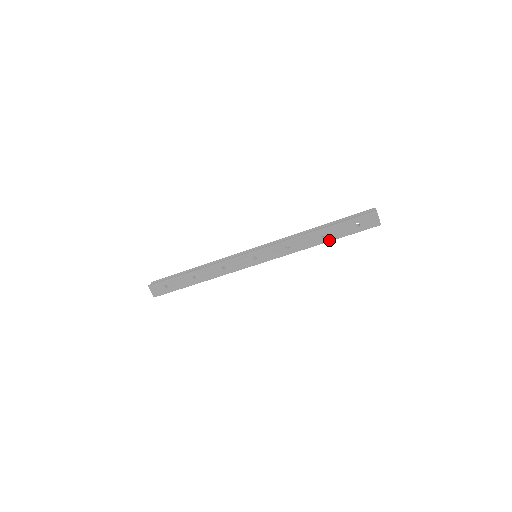
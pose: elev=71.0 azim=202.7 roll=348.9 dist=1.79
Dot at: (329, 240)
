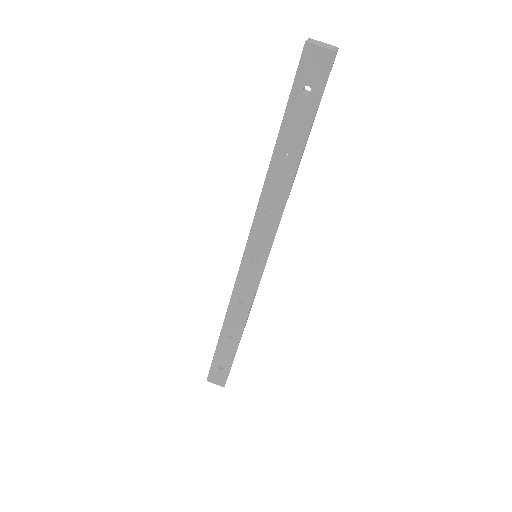
Dot at: (300, 151)
